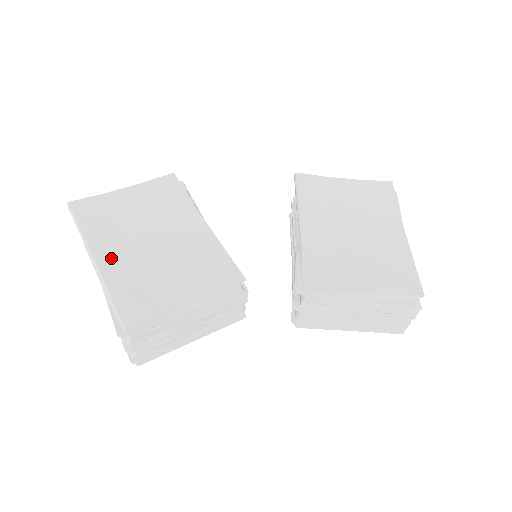
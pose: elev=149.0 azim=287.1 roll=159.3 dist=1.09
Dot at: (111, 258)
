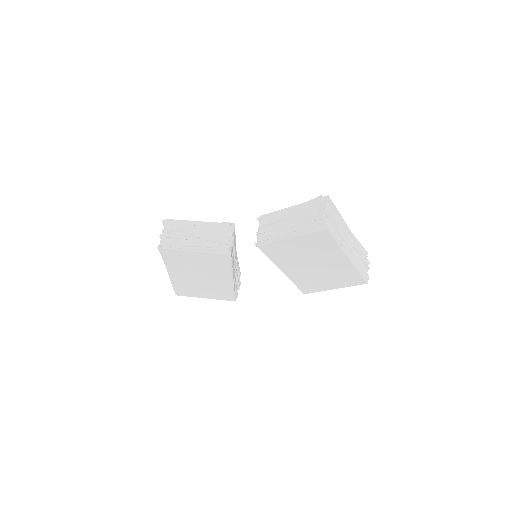
Dot at: occluded
